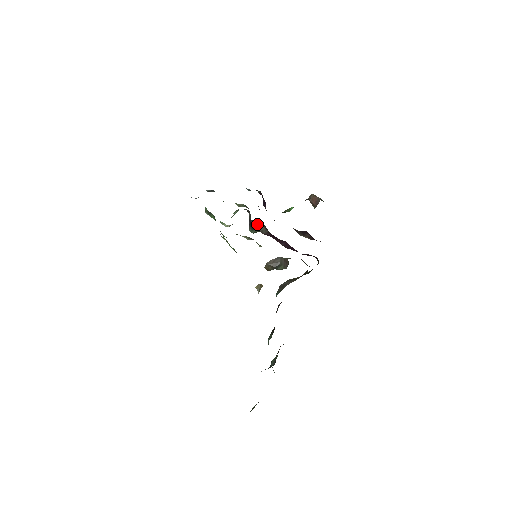
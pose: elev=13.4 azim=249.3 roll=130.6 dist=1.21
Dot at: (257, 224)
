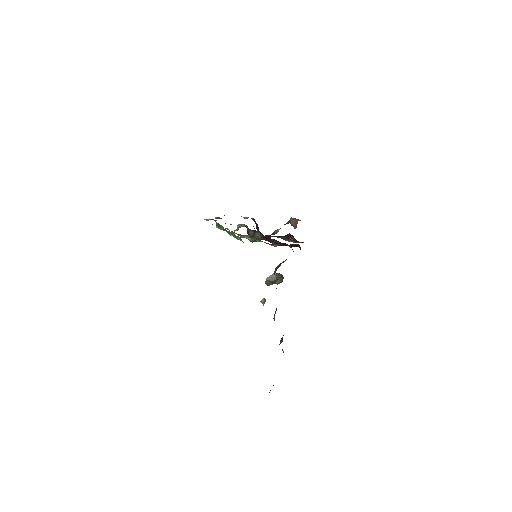
Dot at: (254, 232)
